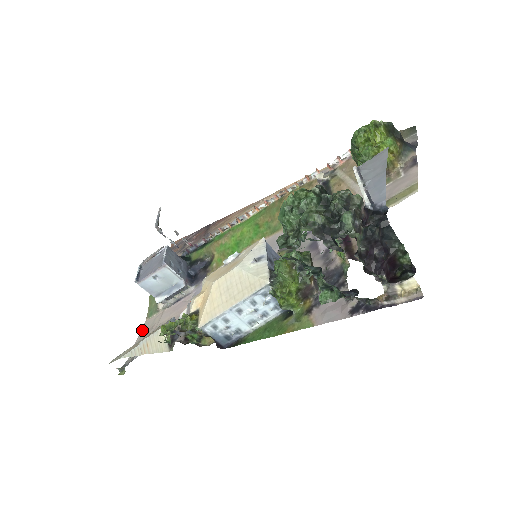
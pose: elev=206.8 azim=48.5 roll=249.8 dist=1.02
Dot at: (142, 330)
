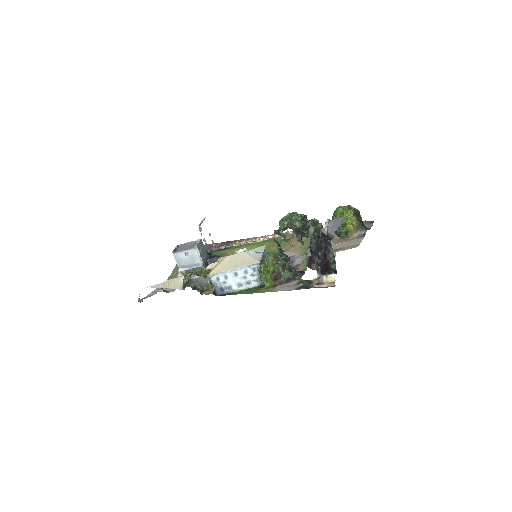
Dot at: occluded
